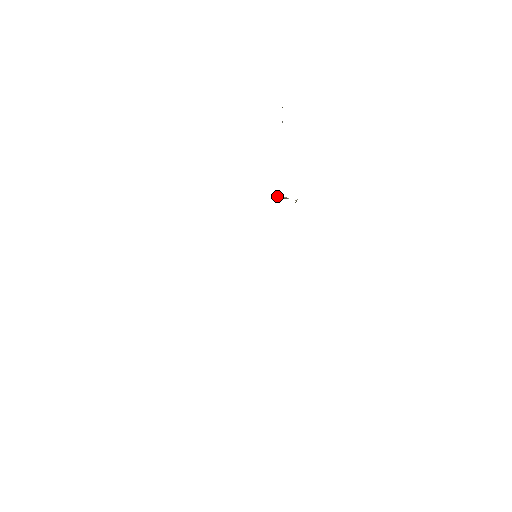
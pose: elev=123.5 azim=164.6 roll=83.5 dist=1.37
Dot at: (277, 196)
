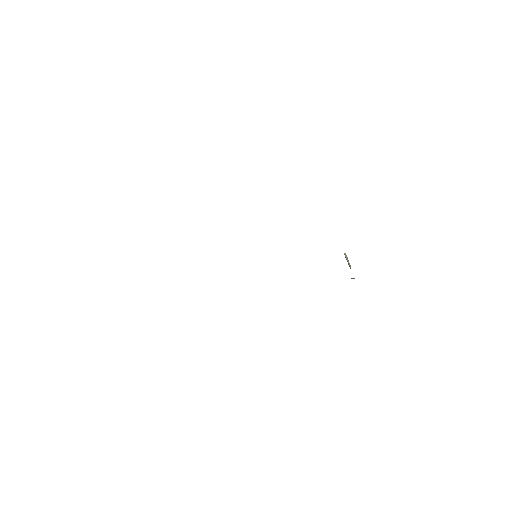
Dot at: occluded
